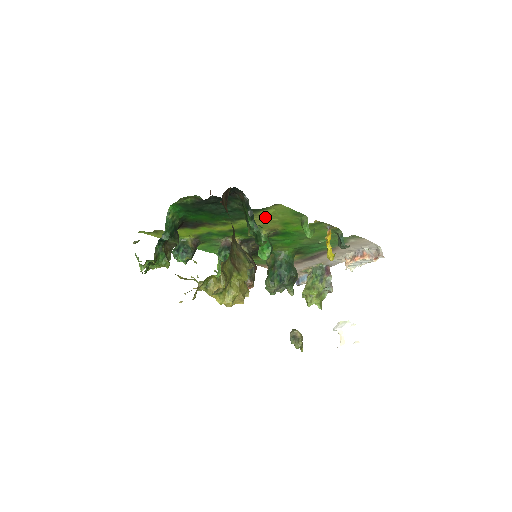
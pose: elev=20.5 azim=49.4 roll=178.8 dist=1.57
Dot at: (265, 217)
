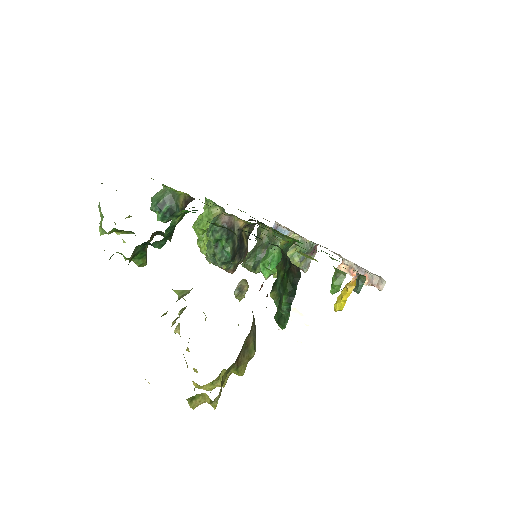
Dot at: occluded
